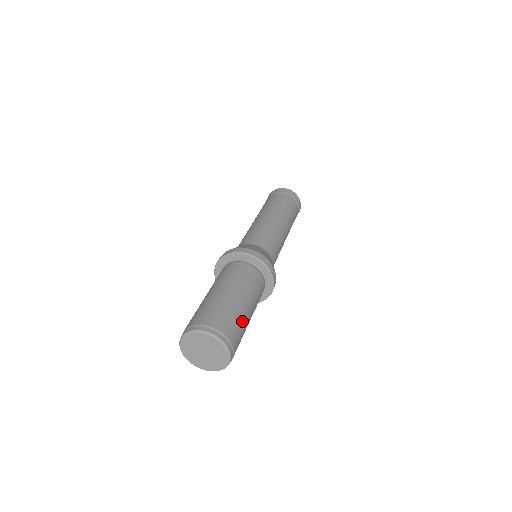
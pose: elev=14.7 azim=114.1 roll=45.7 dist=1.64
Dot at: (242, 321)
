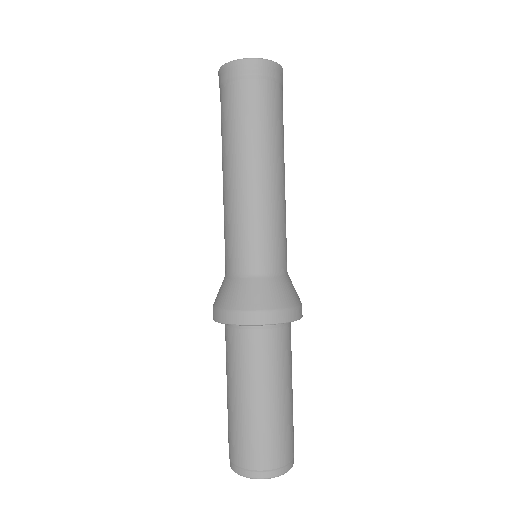
Dot at: (288, 421)
